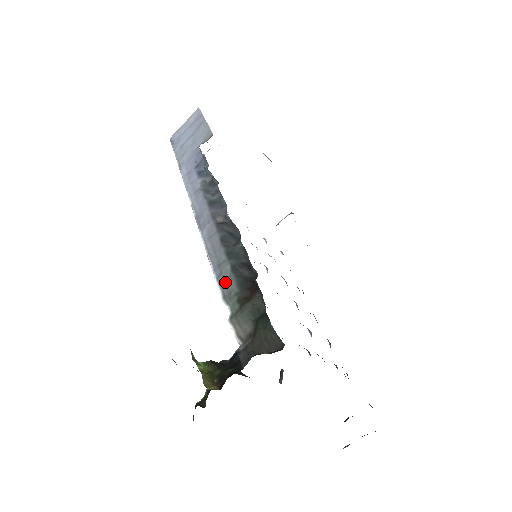
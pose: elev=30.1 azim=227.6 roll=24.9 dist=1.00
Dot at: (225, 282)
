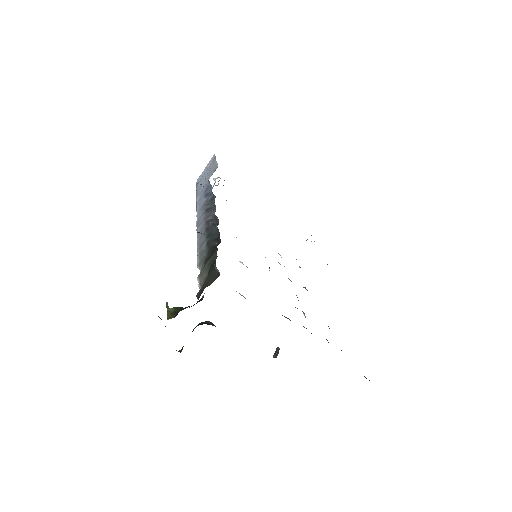
Dot at: (201, 254)
